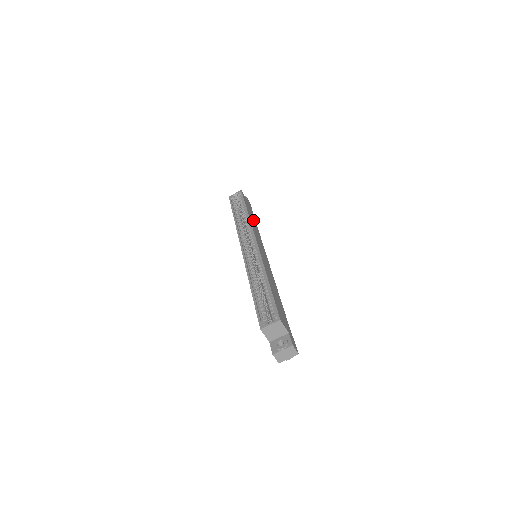
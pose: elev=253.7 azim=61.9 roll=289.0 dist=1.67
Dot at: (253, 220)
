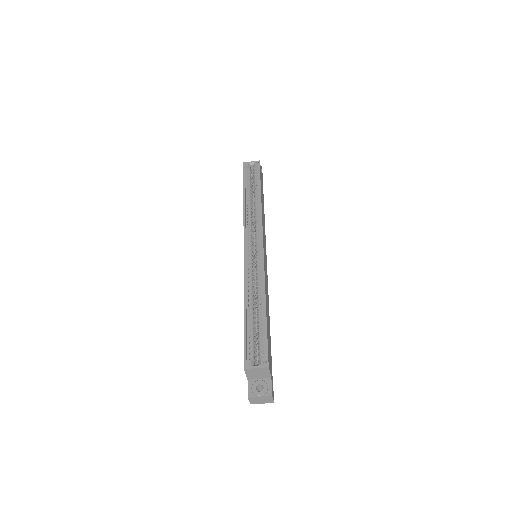
Dot at: occluded
